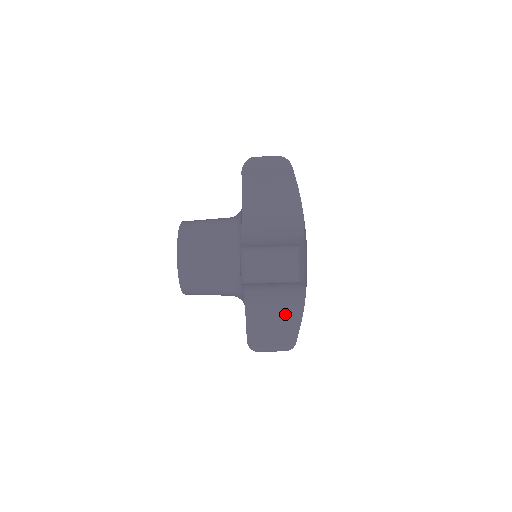
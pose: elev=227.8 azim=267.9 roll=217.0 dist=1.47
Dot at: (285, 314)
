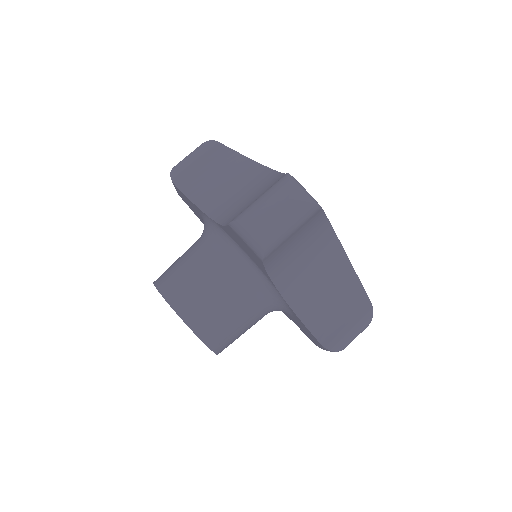
Dot at: (335, 280)
